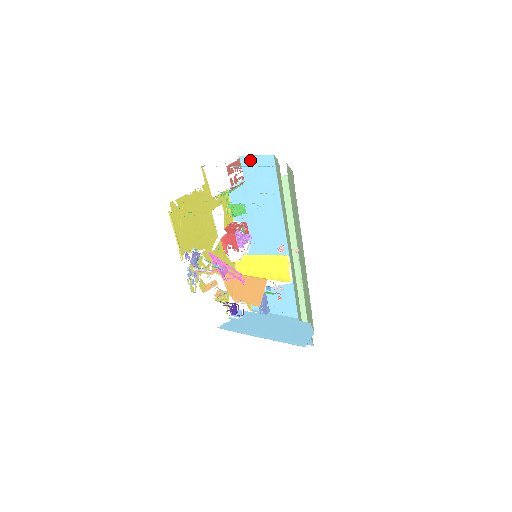
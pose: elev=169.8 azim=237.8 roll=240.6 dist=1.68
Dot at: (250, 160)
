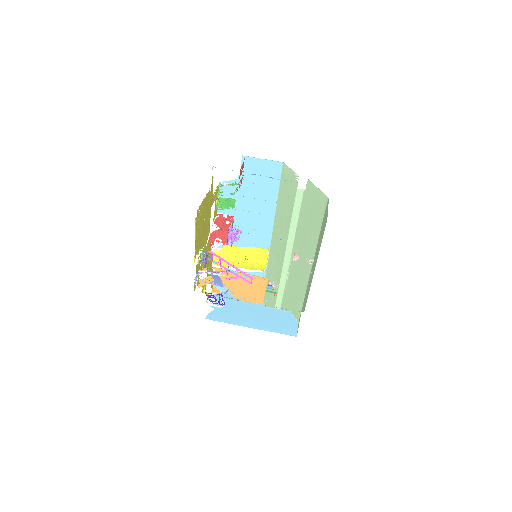
Dot at: (255, 162)
